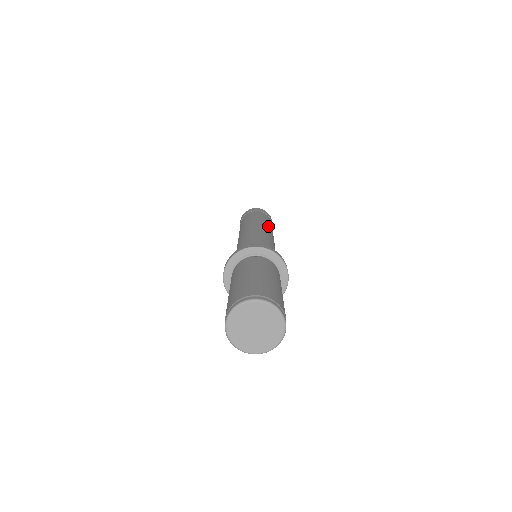
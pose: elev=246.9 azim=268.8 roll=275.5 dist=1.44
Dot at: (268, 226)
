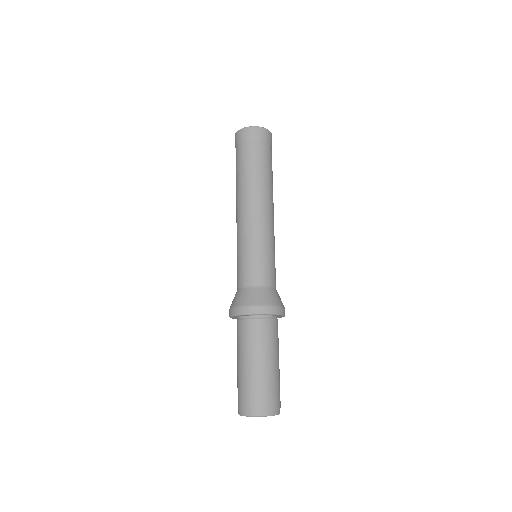
Dot at: occluded
